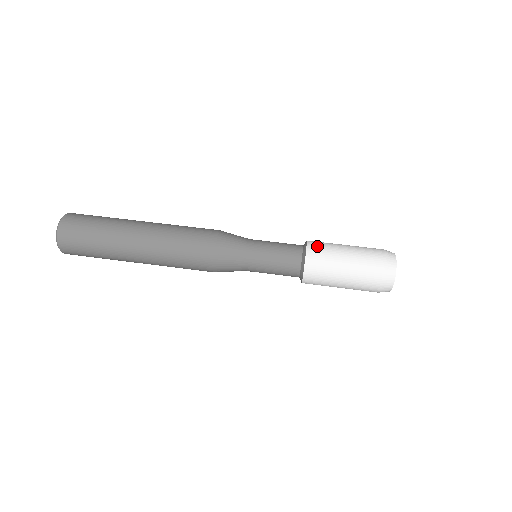
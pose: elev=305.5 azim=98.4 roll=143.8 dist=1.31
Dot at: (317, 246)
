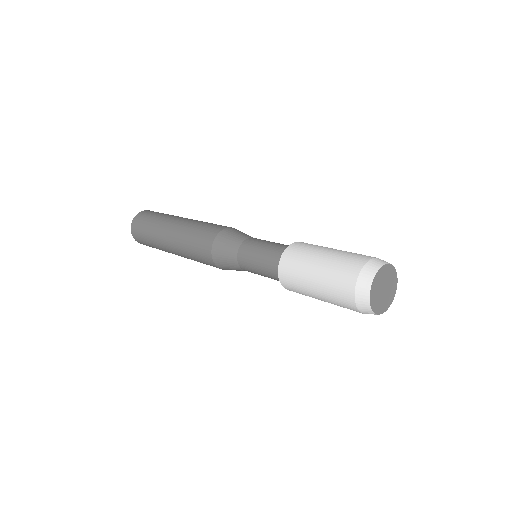
Dot at: occluded
